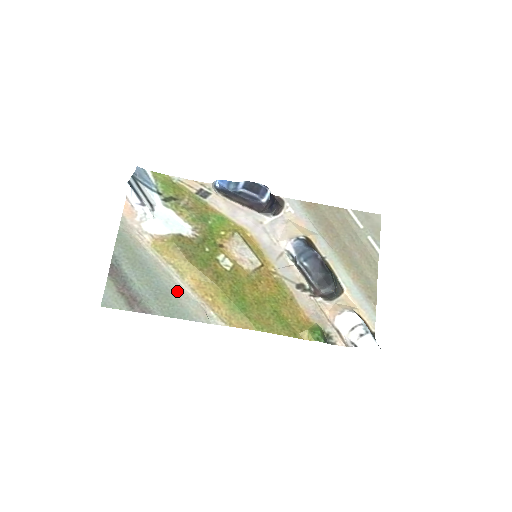
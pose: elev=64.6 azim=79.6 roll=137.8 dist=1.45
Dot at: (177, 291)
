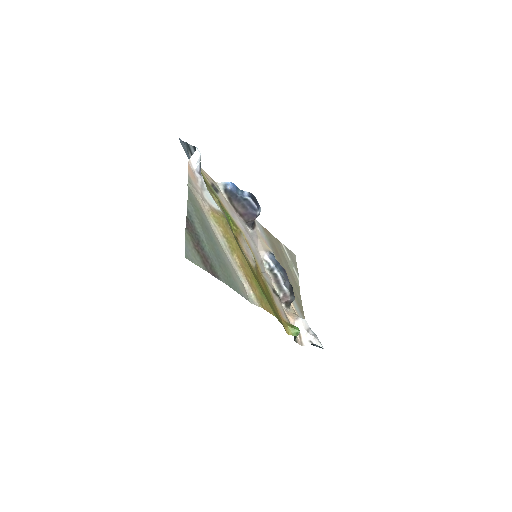
Dot at: (229, 265)
